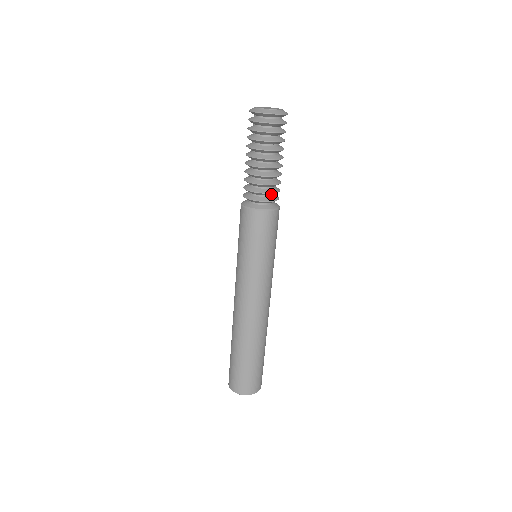
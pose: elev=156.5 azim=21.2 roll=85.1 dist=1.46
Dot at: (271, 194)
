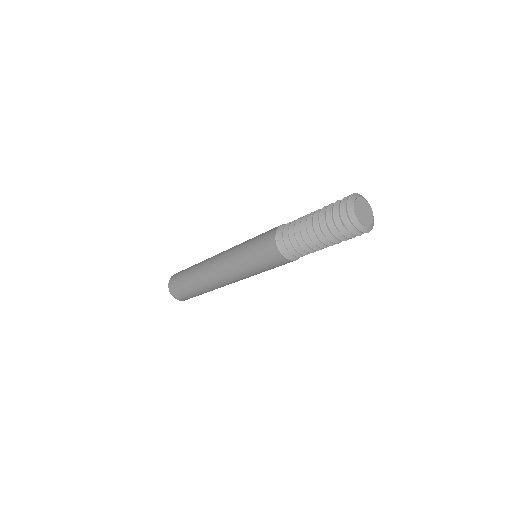
Dot at: (304, 252)
